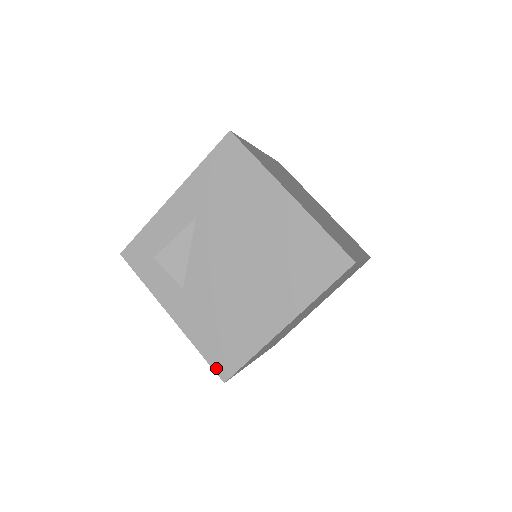
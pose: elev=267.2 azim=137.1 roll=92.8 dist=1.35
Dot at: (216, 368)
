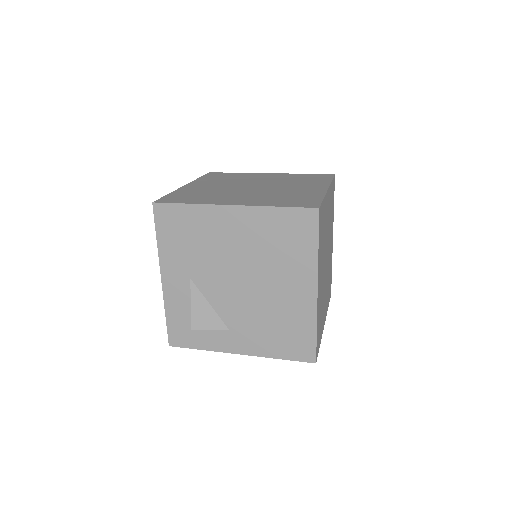
Dot at: (301, 359)
